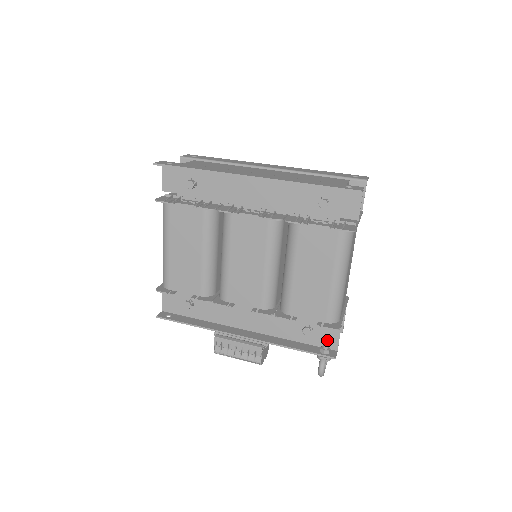
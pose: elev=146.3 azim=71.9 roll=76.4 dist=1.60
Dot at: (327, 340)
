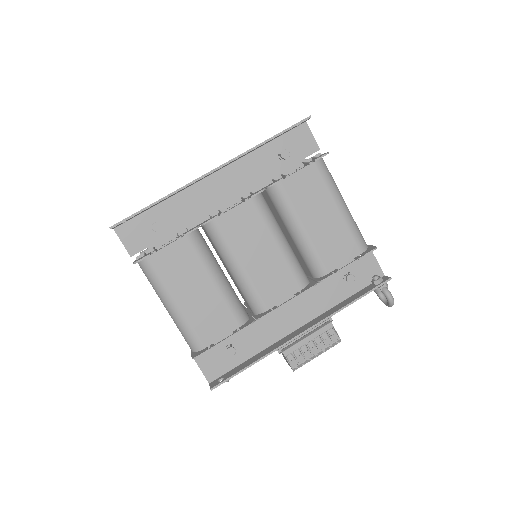
Dot at: (370, 273)
